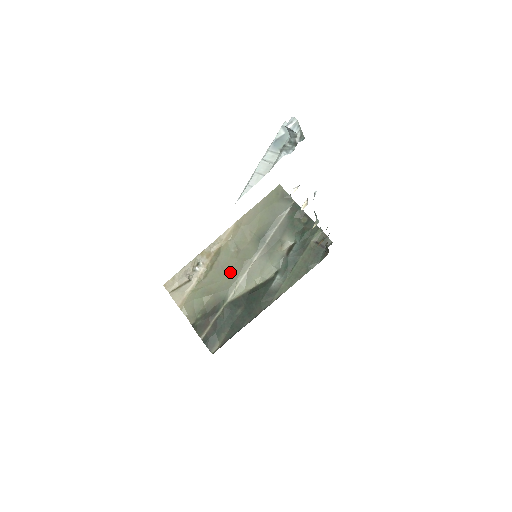
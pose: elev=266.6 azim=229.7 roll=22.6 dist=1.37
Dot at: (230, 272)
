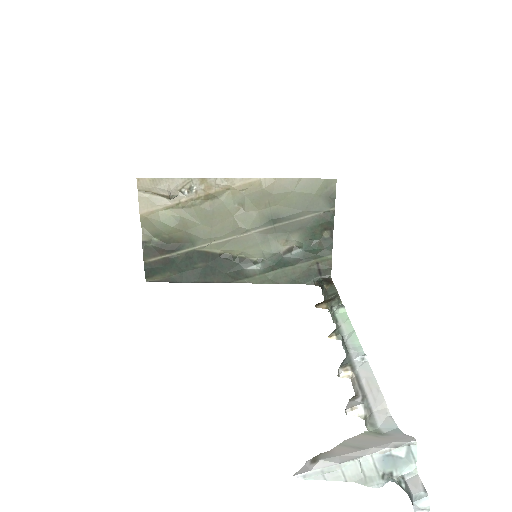
Dot at: (217, 224)
